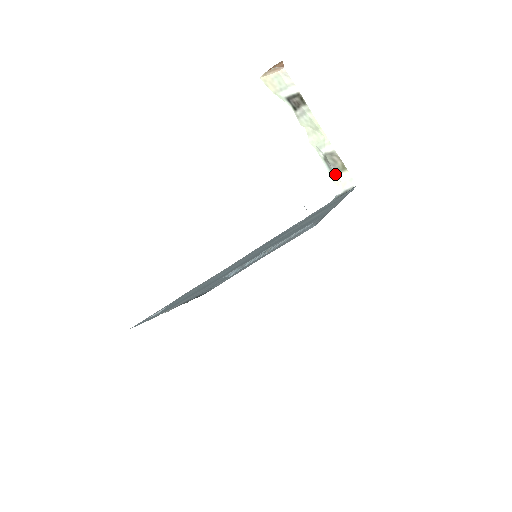
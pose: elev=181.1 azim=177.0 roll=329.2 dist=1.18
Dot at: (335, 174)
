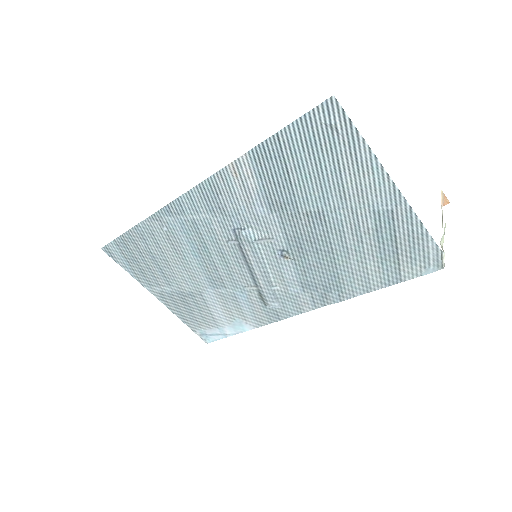
Dot at: occluded
